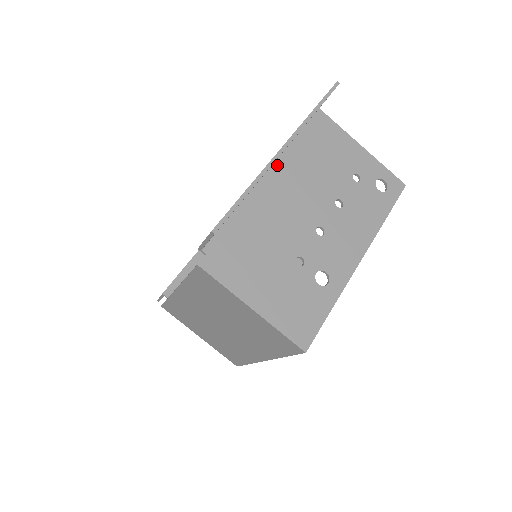
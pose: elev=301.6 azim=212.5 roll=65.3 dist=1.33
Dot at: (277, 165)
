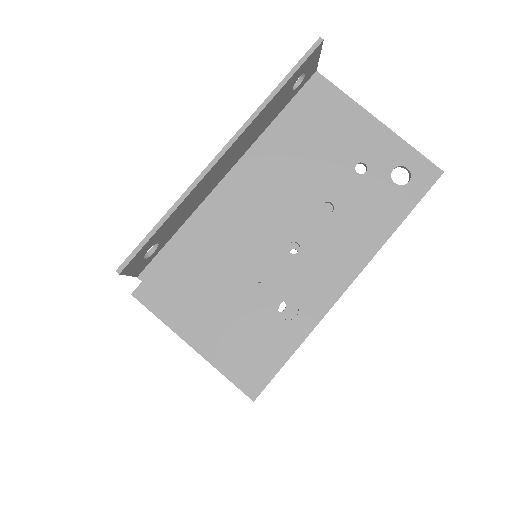
Dot at: (243, 162)
